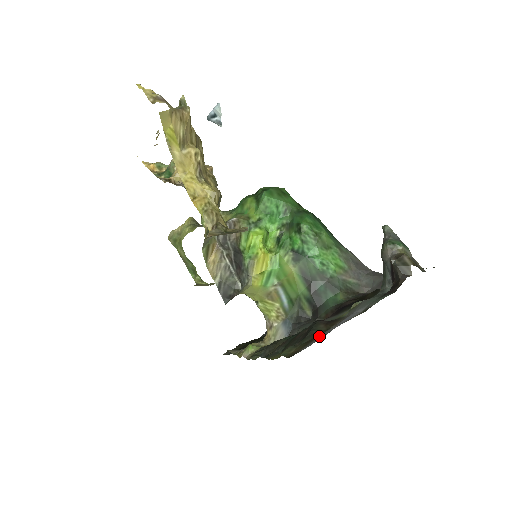
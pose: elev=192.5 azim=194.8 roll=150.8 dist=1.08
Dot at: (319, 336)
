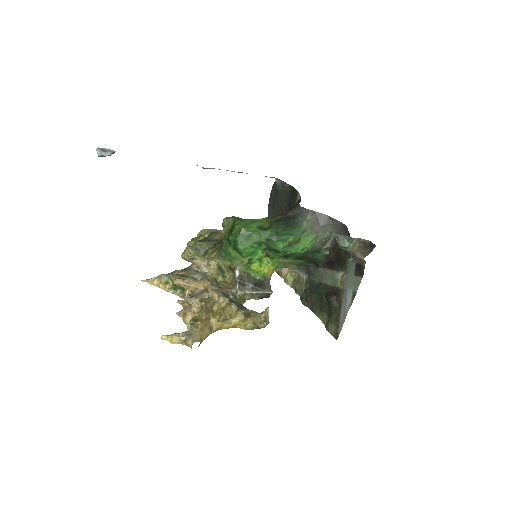
Dot at: (340, 316)
